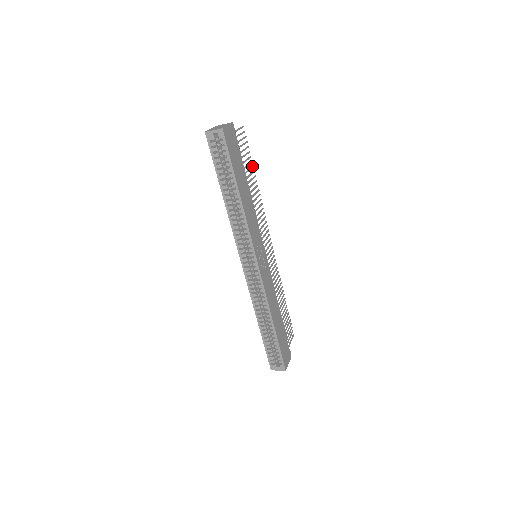
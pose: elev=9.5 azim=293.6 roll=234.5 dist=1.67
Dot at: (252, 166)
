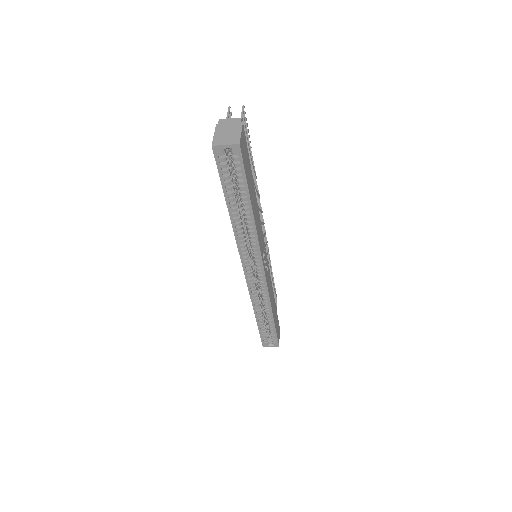
Dot at: (251, 153)
